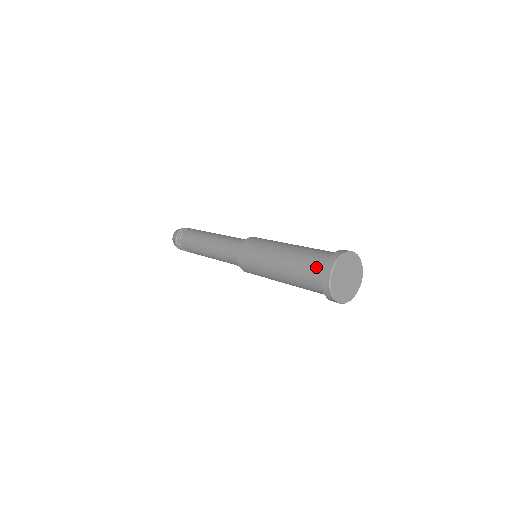
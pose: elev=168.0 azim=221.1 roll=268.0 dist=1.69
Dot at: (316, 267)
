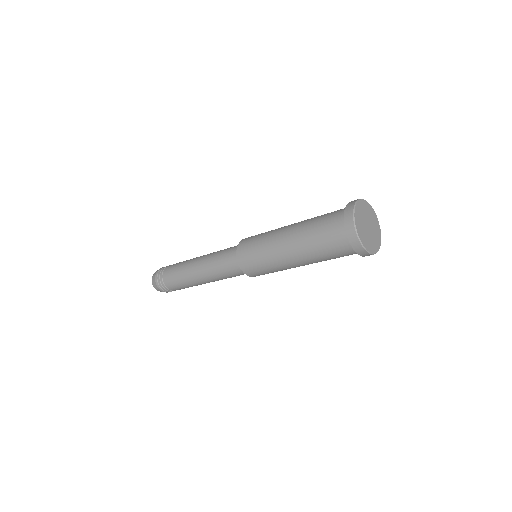
Dot at: occluded
